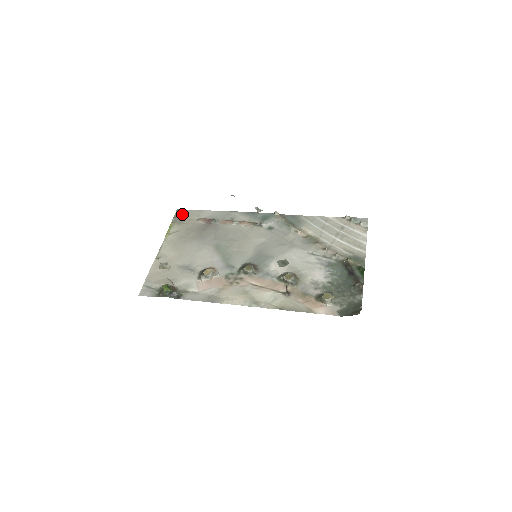
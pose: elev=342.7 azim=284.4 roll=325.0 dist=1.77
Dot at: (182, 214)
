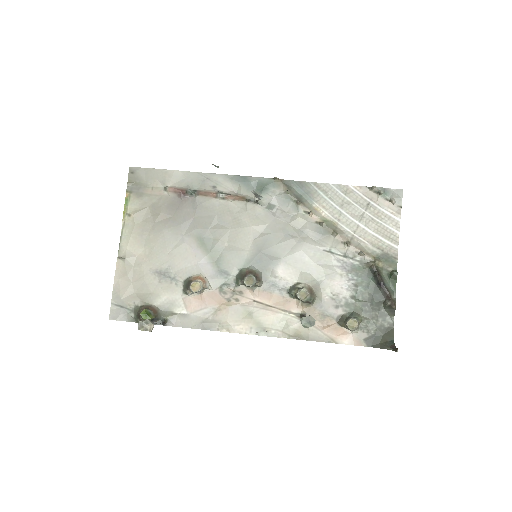
Dot at: (139, 177)
